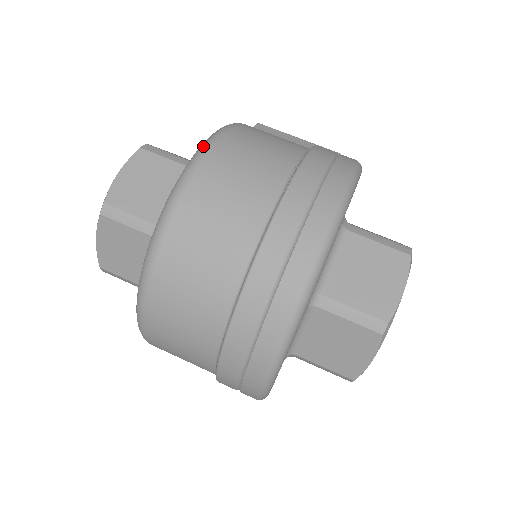
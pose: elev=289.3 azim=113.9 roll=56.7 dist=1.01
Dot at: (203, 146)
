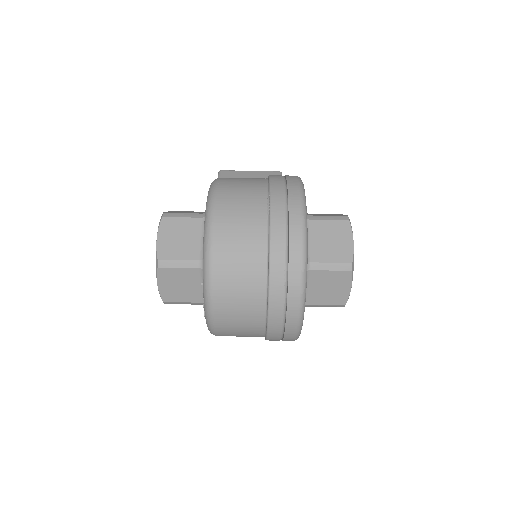
Dot at: (209, 203)
